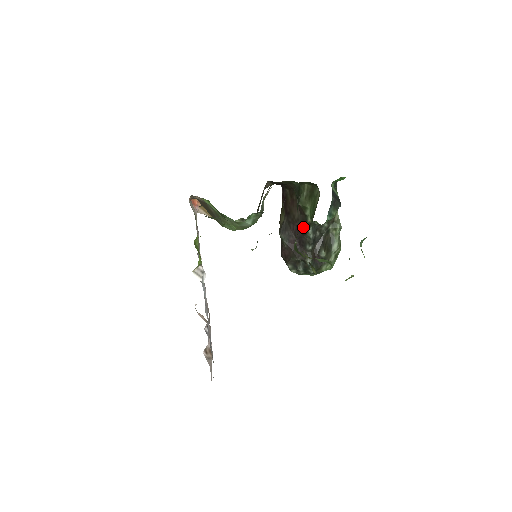
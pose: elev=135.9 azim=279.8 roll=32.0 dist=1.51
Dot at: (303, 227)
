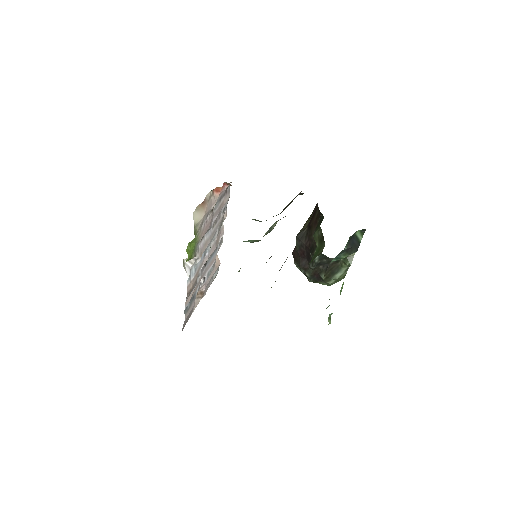
Dot at: (311, 251)
